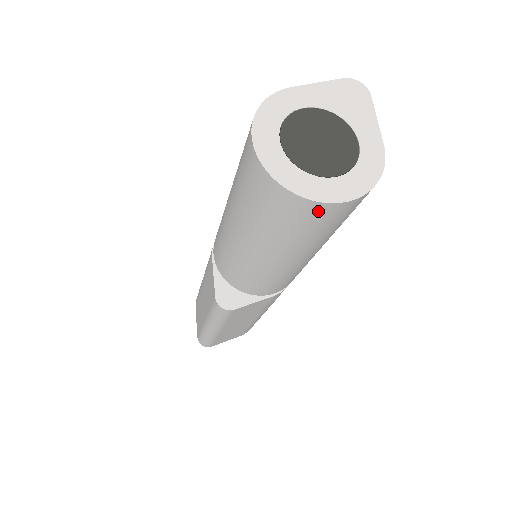
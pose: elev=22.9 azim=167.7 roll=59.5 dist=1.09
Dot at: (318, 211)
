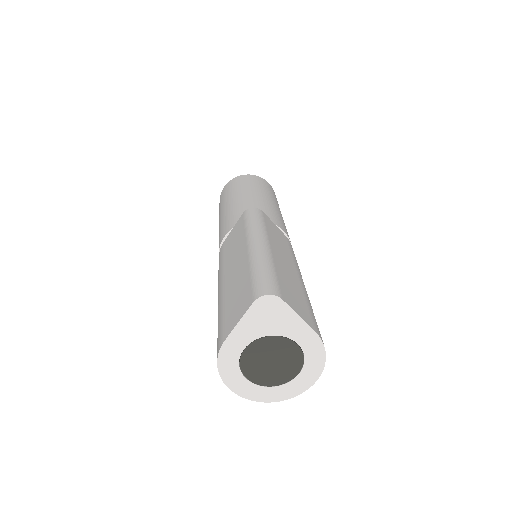
Dot at: occluded
